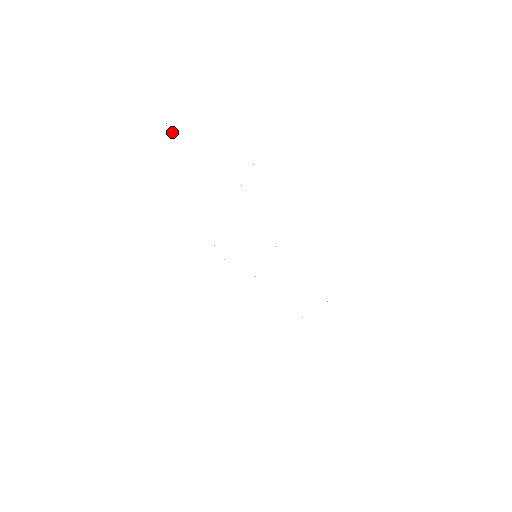
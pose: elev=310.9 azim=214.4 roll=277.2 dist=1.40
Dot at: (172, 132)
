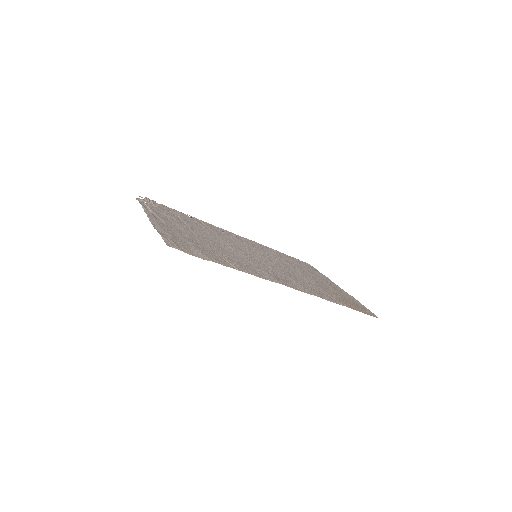
Dot at: (146, 198)
